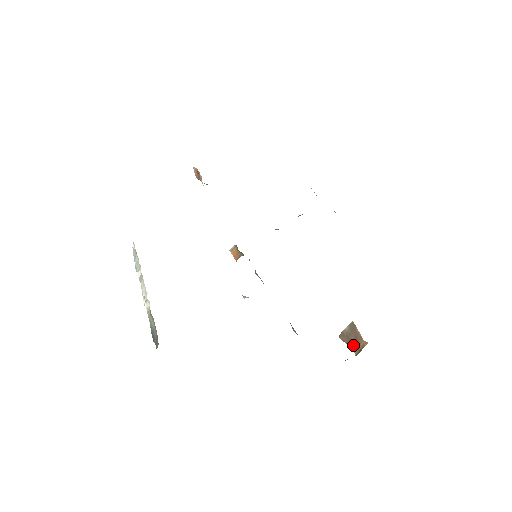
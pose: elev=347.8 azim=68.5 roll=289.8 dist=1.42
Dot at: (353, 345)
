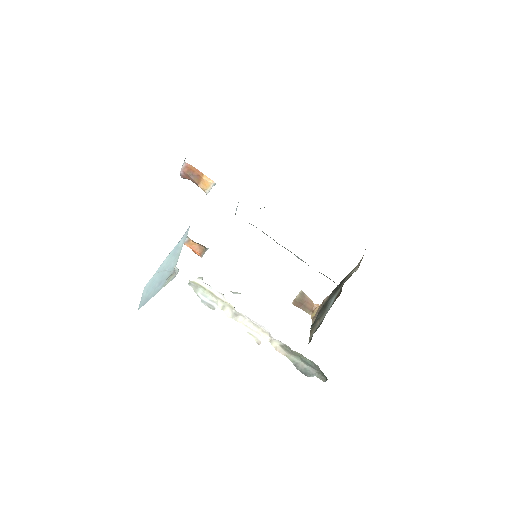
Dot at: (306, 308)
